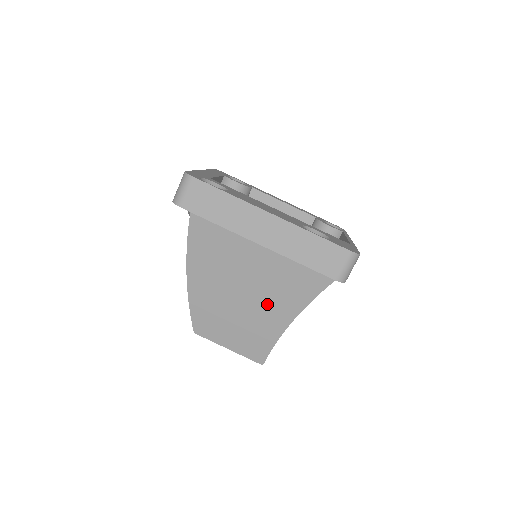
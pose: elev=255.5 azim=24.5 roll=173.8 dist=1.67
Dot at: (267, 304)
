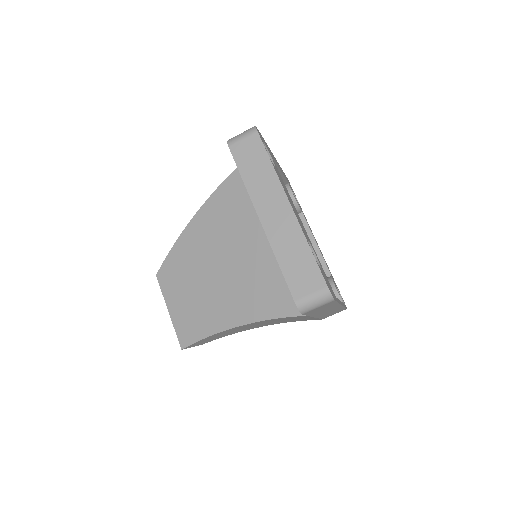
Dot at: (229, 294)
